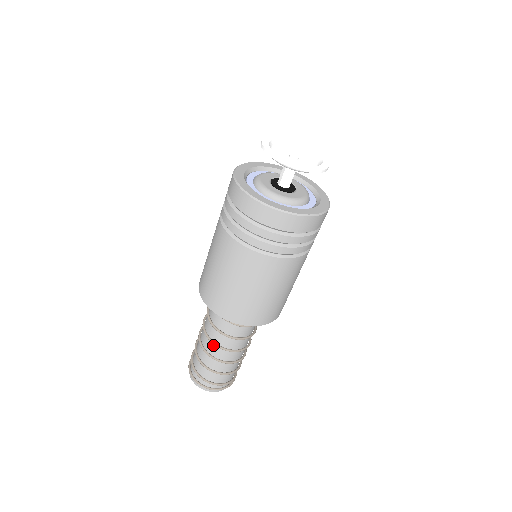
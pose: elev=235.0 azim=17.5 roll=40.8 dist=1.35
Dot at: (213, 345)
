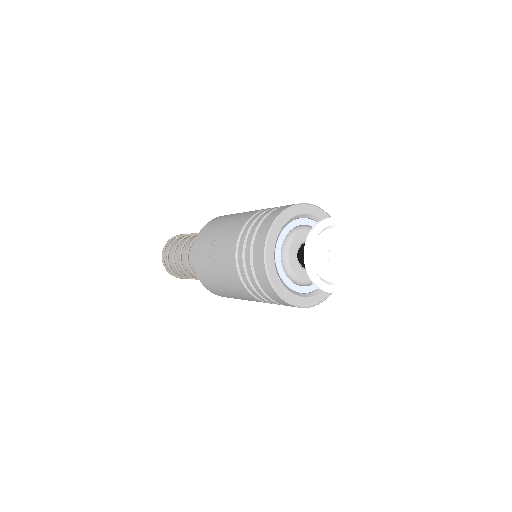
Dot at: occluded
